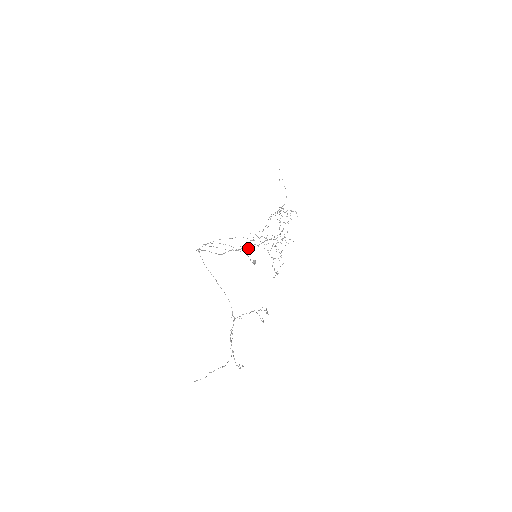
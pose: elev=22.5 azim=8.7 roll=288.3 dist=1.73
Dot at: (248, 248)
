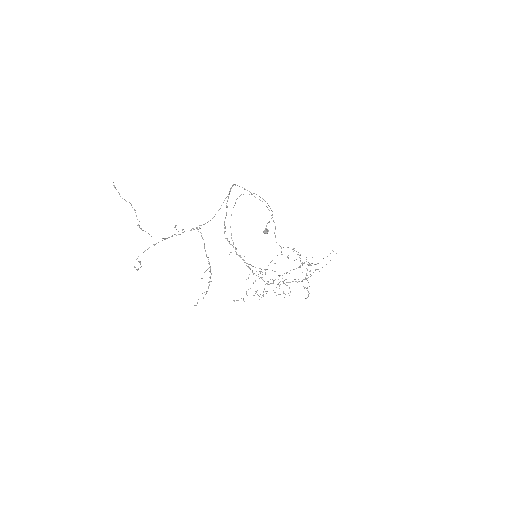
Dot at: (246, 263)
